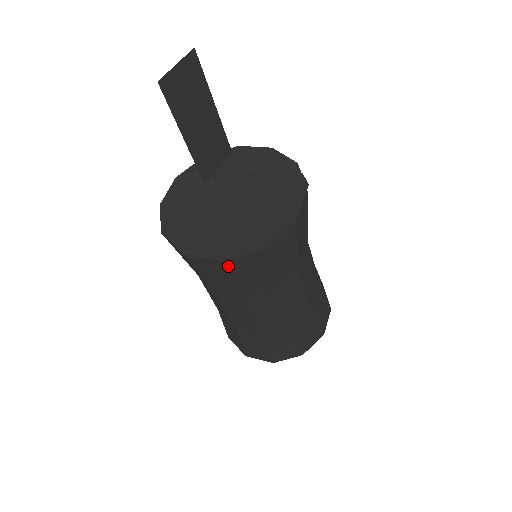
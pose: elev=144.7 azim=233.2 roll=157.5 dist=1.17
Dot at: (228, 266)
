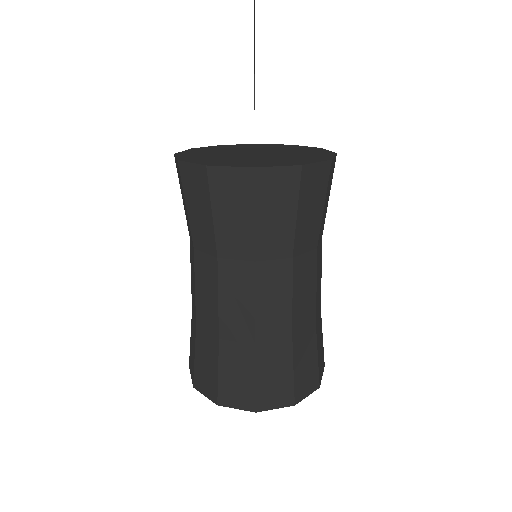
Dot at: (302, 180)
